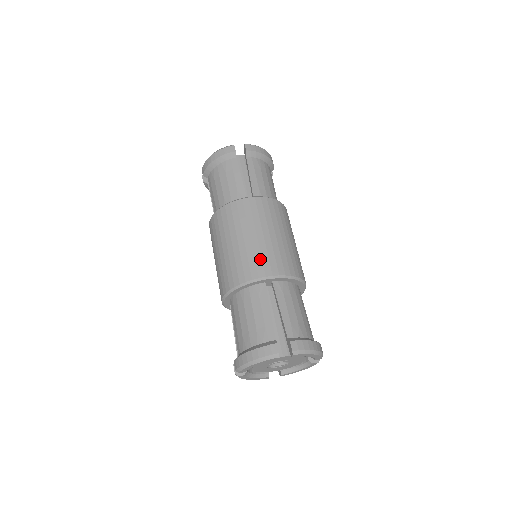
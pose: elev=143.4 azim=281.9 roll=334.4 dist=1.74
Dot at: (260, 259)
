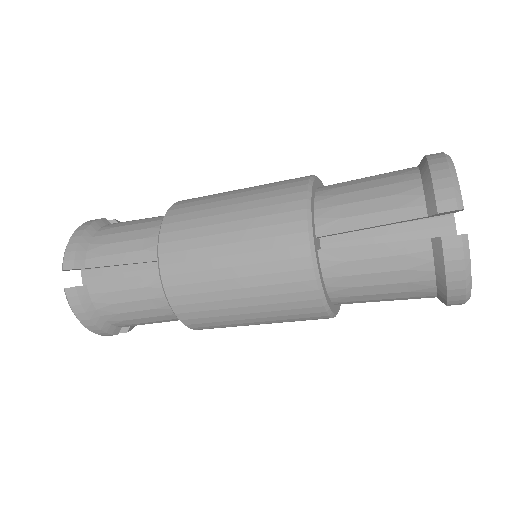
Dot at: occluded
